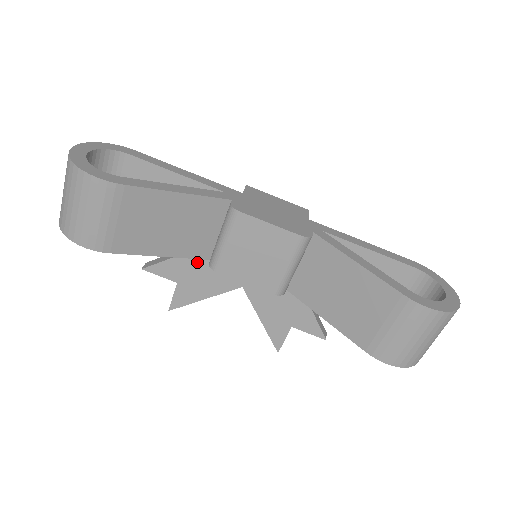
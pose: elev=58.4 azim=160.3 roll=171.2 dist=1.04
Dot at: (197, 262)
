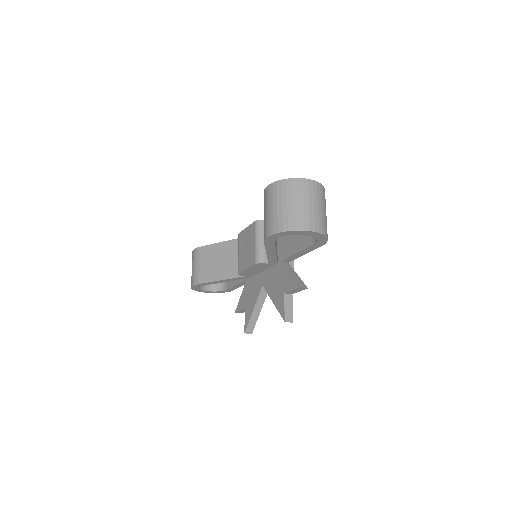
Dot at: (248, 287)
